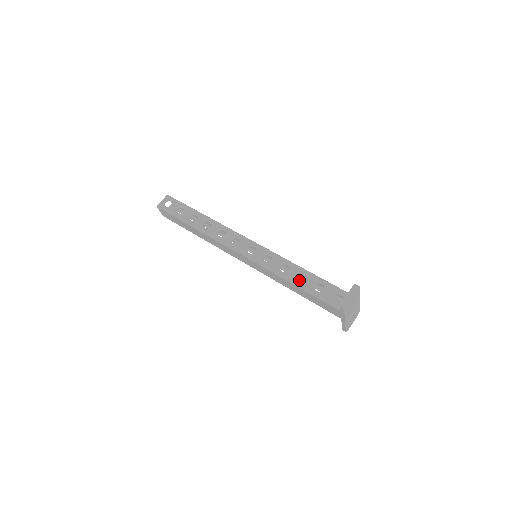
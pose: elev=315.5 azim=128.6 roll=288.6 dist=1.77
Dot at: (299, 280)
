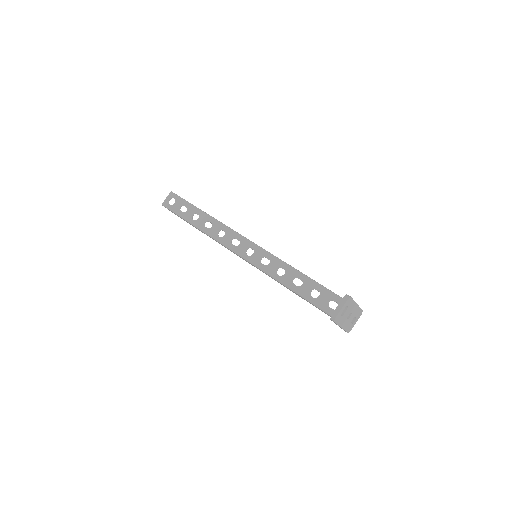
Dot at: (295, 285)
